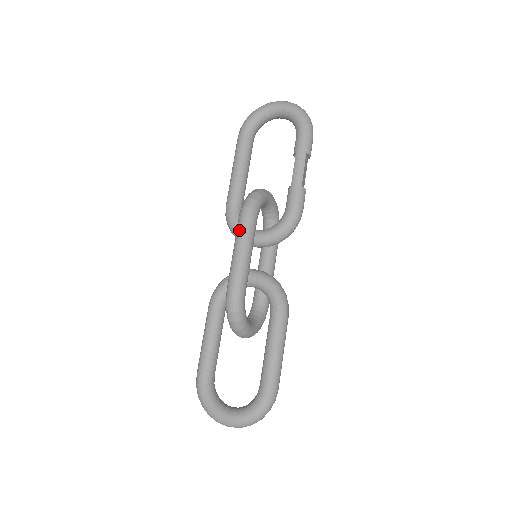
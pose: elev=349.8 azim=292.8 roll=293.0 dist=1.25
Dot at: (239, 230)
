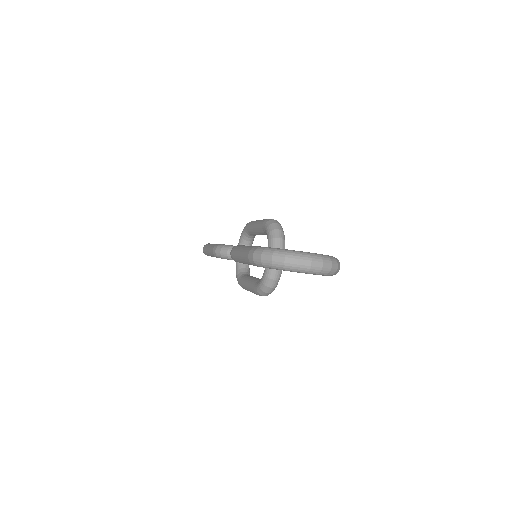
Dot at: occluded
